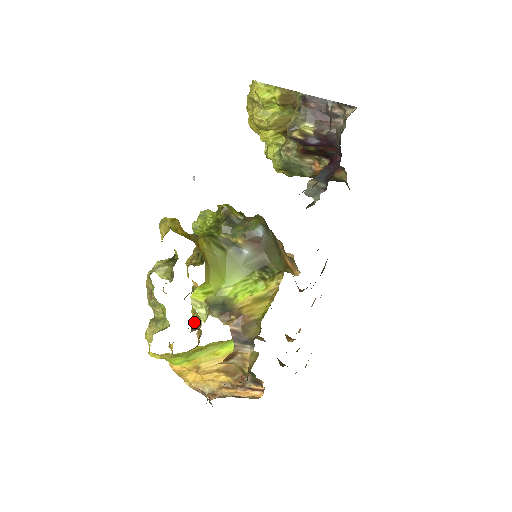
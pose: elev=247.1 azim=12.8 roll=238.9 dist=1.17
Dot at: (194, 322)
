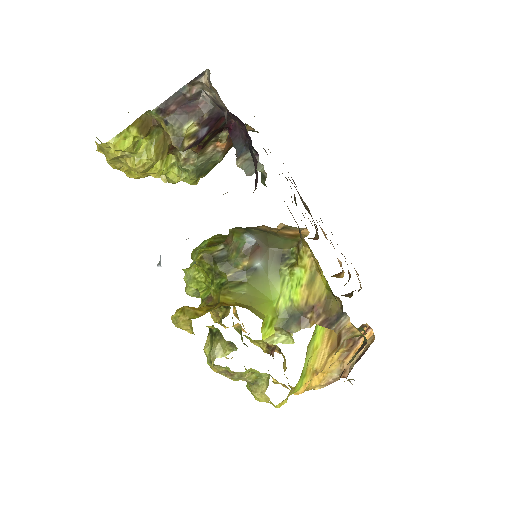
Dot at: (265, 347)
